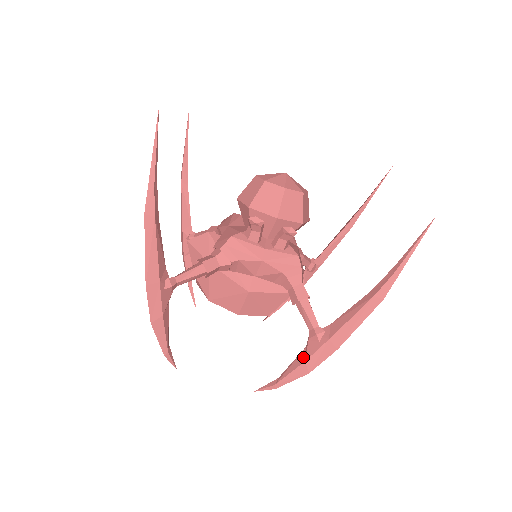
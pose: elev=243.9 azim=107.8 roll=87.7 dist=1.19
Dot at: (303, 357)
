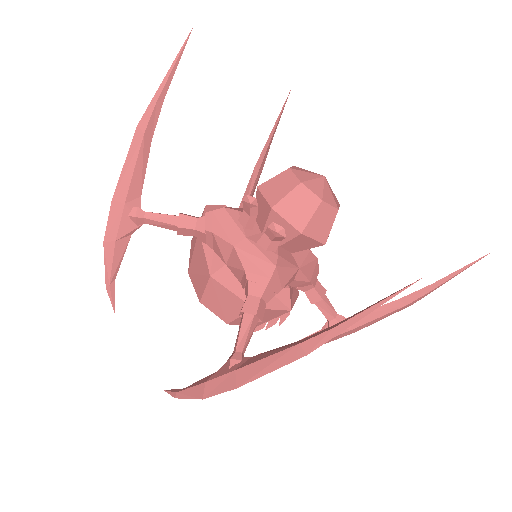
Dot at: (209, 377)
